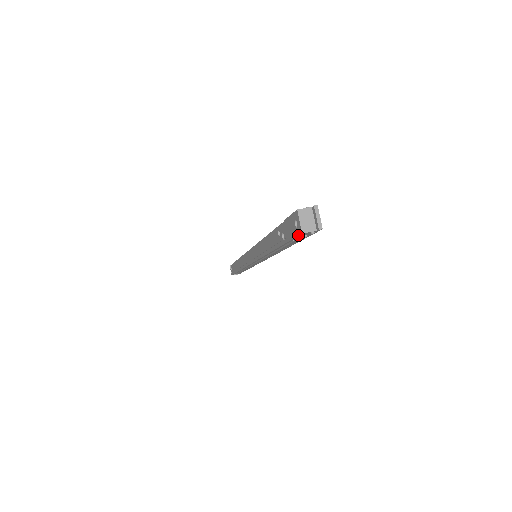
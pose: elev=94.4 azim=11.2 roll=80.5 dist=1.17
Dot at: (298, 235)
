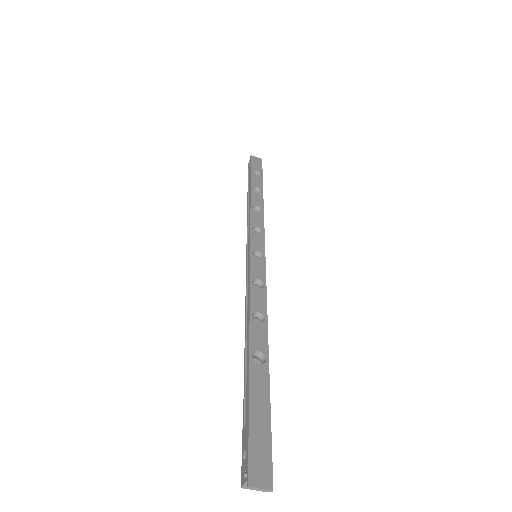
Dot at: occluded
